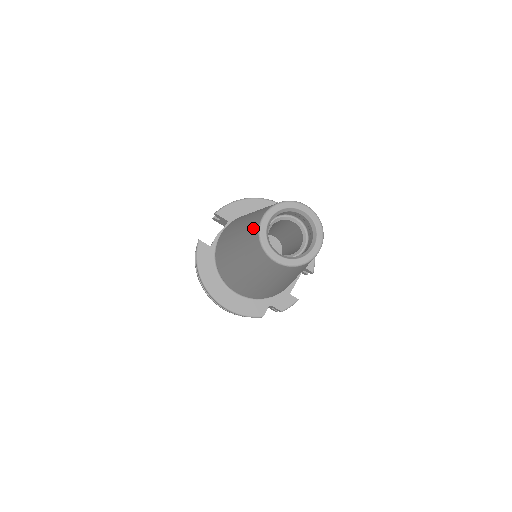
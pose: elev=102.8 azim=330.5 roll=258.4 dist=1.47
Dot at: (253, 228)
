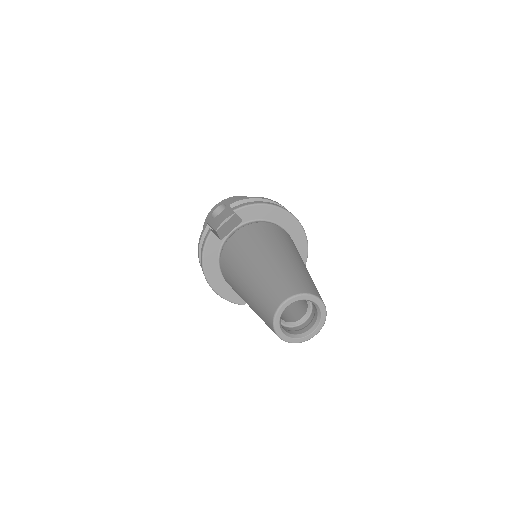
Dot at: (271, 300)
